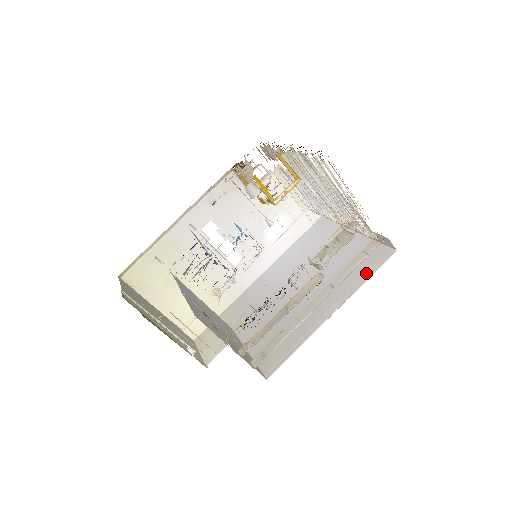
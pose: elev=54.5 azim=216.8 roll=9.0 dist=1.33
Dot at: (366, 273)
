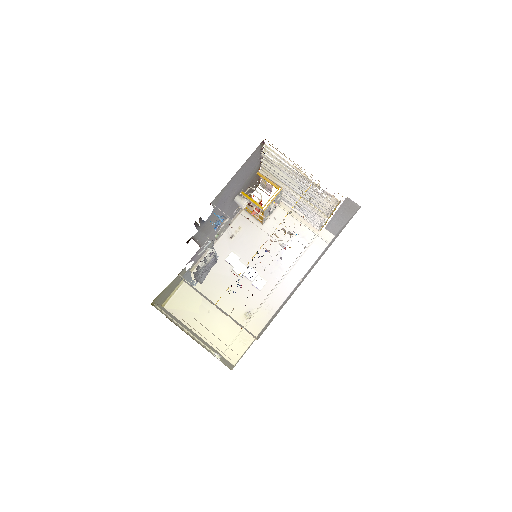
Dot at: occluded
